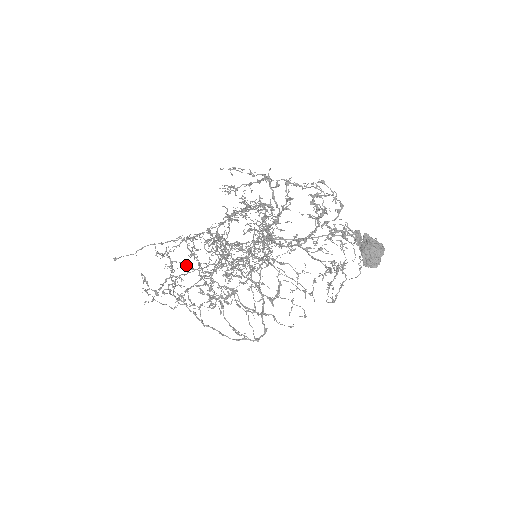
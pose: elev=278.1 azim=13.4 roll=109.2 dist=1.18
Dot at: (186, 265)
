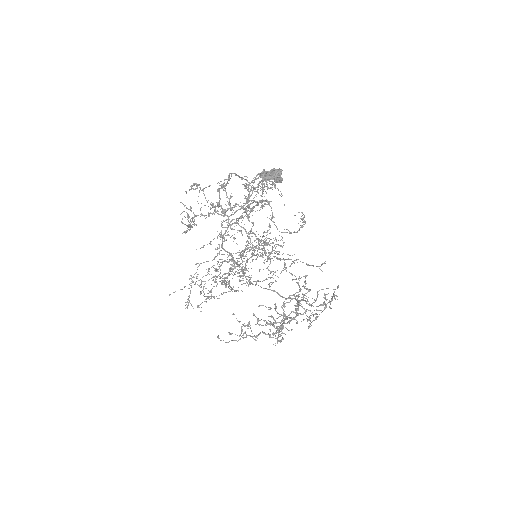
Dot at: occluded
